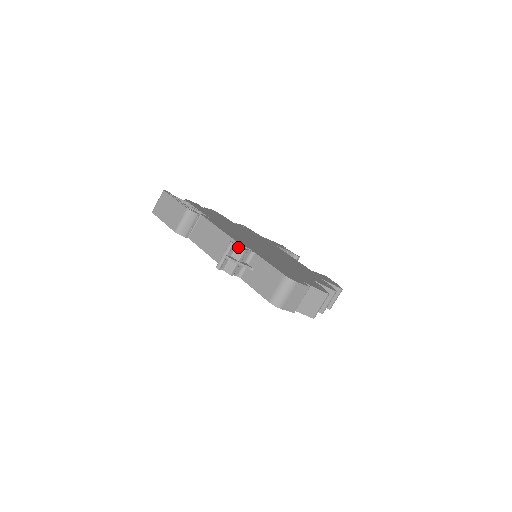
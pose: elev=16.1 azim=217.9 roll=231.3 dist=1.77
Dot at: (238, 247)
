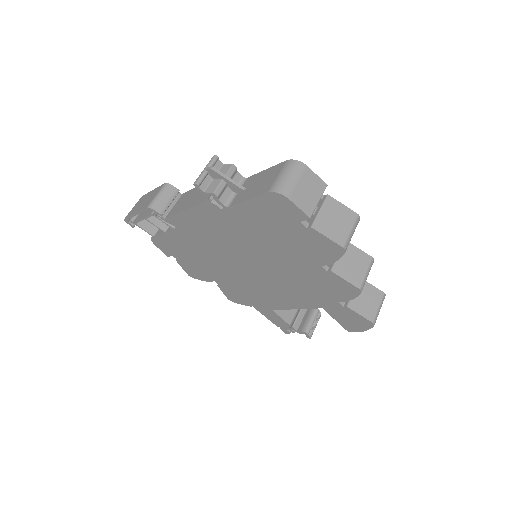
Dot at: (224, 165)
